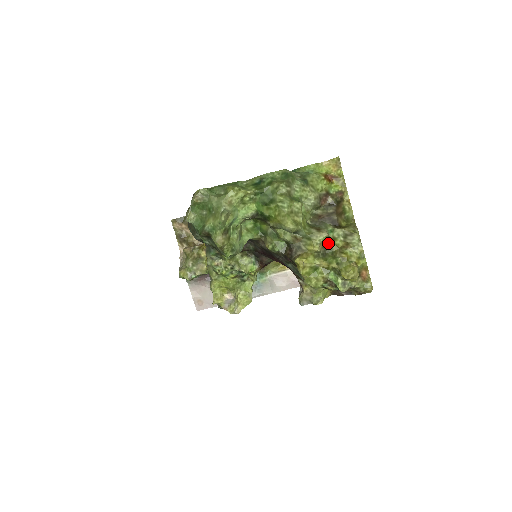
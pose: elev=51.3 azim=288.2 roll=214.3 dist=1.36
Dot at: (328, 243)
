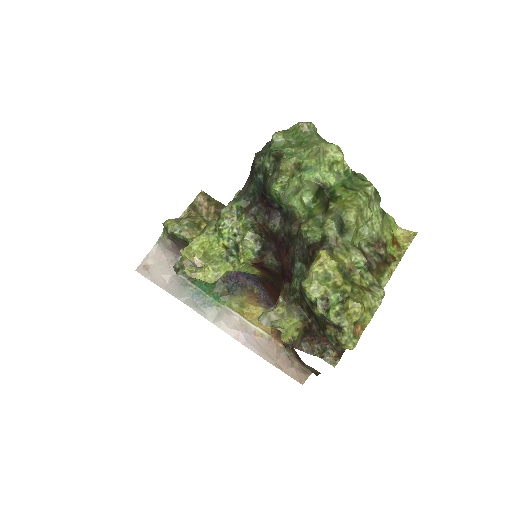
Dot at: (356, 271)
